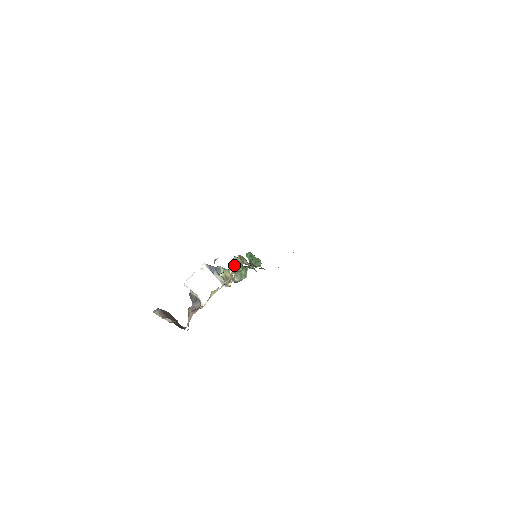
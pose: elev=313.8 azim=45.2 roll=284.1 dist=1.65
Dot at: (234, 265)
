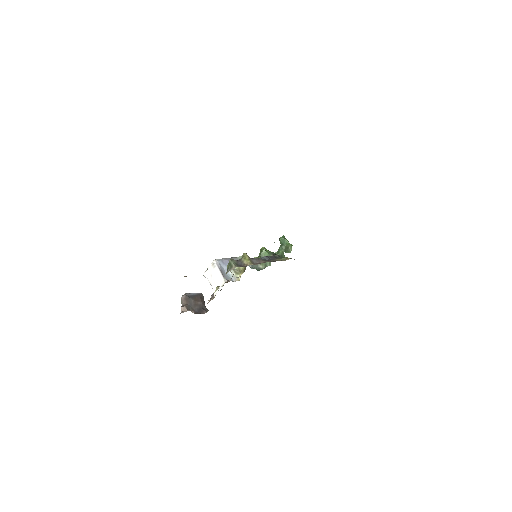
Dot at: (228, 268)
